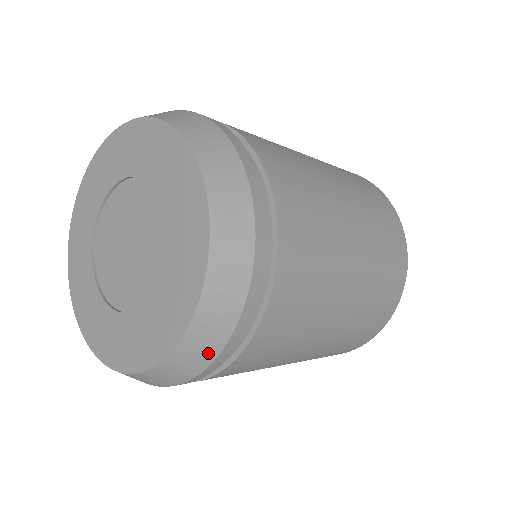
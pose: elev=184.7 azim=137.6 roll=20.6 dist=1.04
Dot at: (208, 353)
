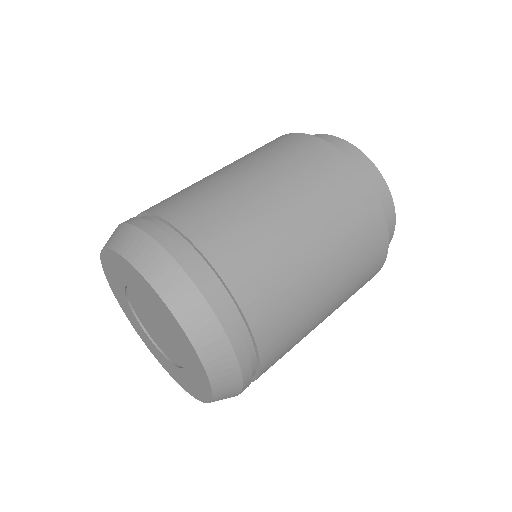
Dot at: occluded
